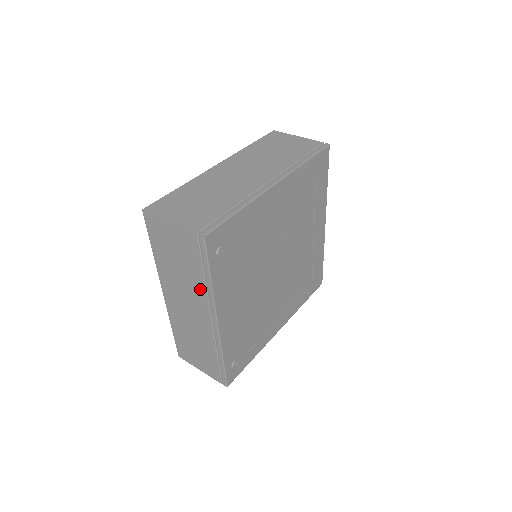
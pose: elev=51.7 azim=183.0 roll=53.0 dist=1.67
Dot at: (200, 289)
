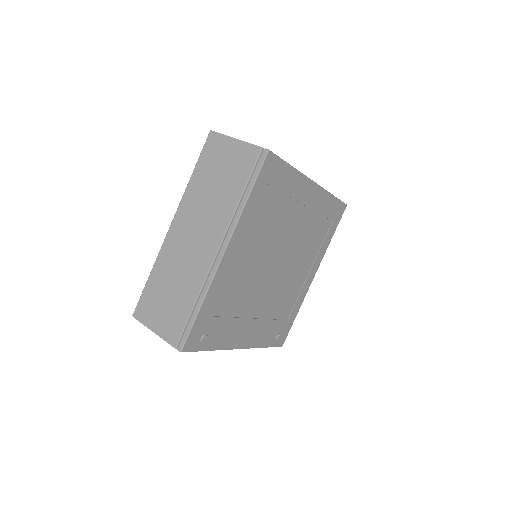
Dot at: occluded
